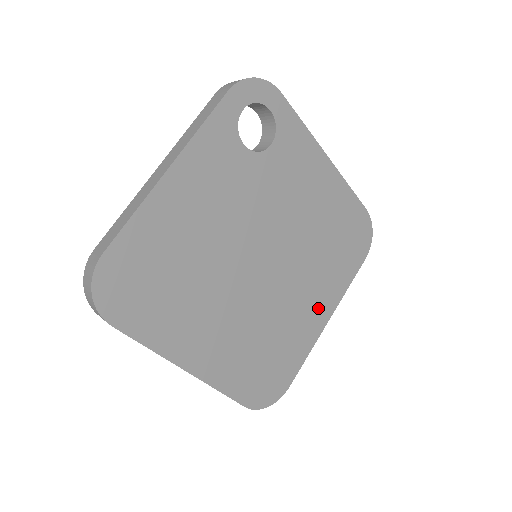
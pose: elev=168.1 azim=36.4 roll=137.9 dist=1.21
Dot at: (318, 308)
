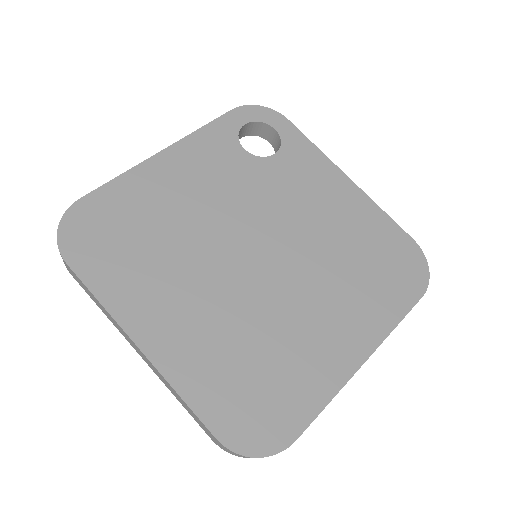
Dot at: (345, 337)
